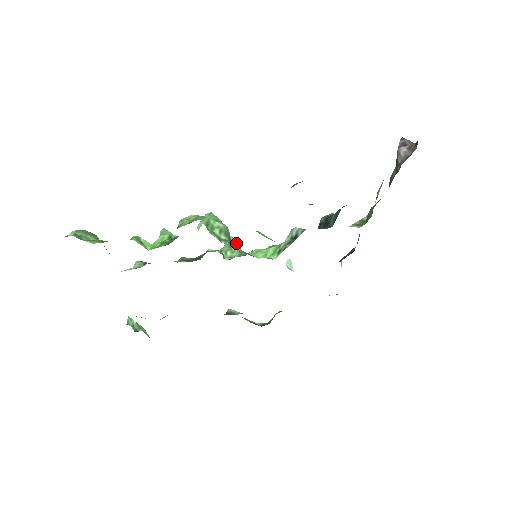
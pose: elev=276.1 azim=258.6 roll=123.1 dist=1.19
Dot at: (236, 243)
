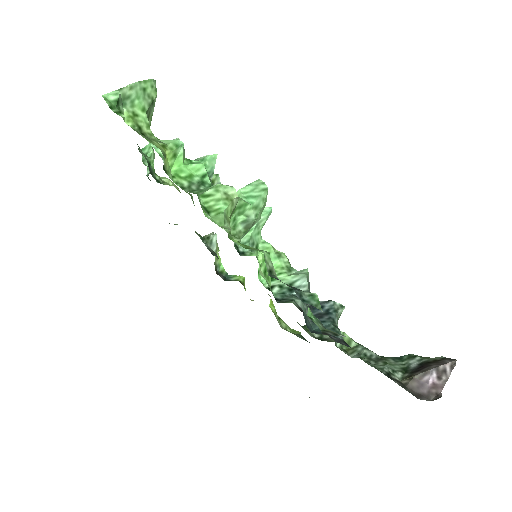
Dot at: (265, 220)
